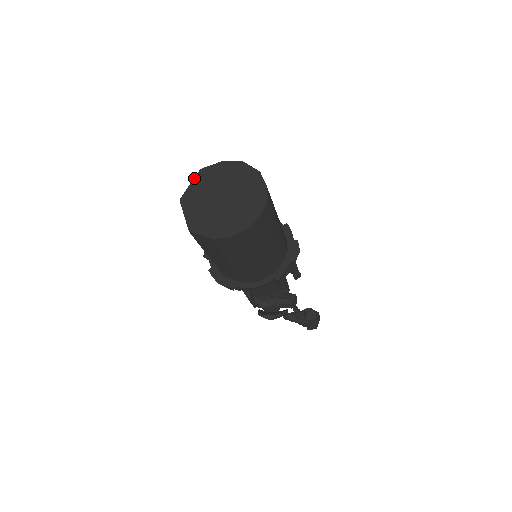
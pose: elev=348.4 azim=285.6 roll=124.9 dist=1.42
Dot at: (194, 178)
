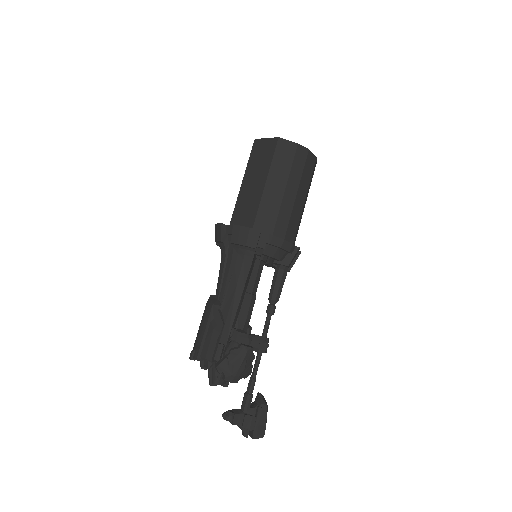
Dot at: occluded
